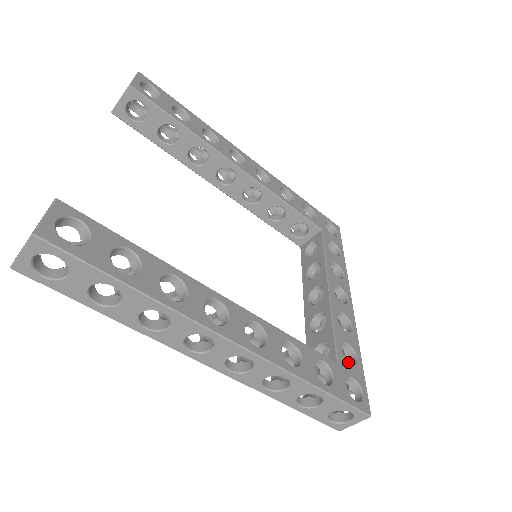
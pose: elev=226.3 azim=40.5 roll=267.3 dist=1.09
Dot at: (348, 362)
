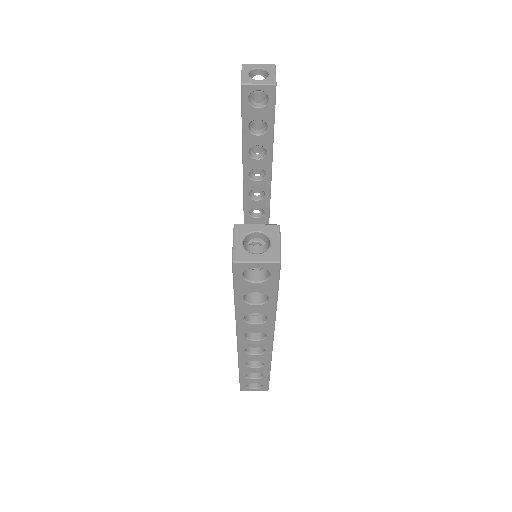
Dot at: occluded
